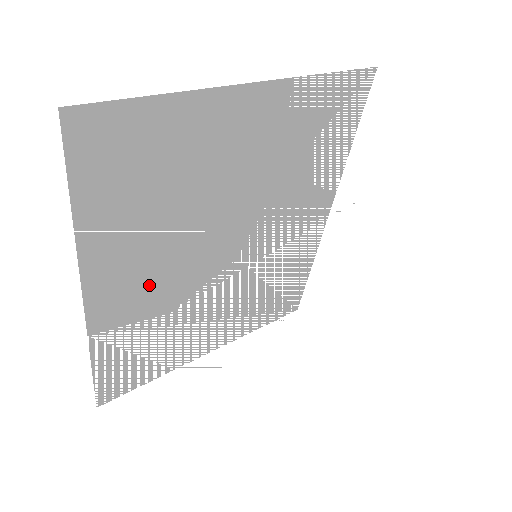
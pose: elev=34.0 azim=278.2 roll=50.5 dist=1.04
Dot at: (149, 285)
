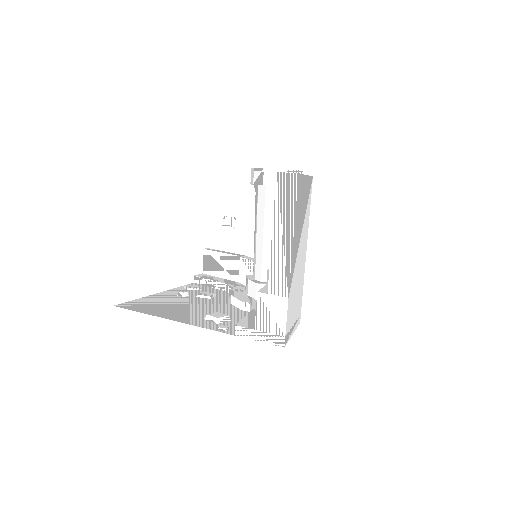
Dot at: occluded
